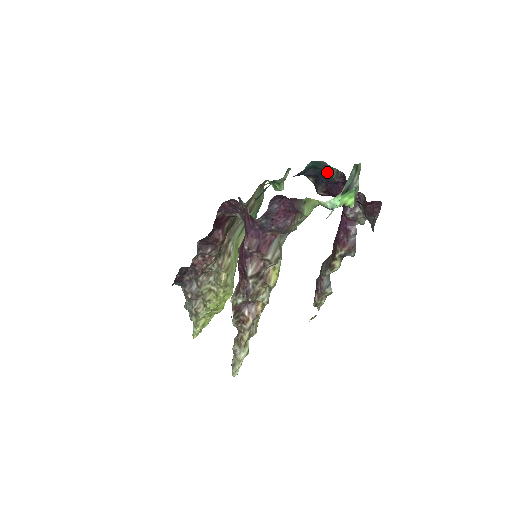
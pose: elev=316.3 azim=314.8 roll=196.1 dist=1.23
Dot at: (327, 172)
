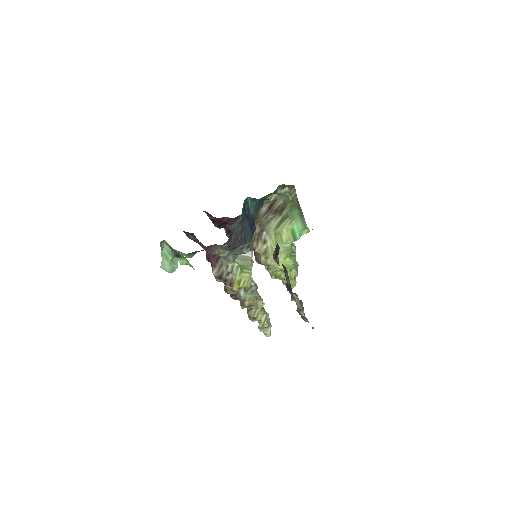
Dot at: occluded
